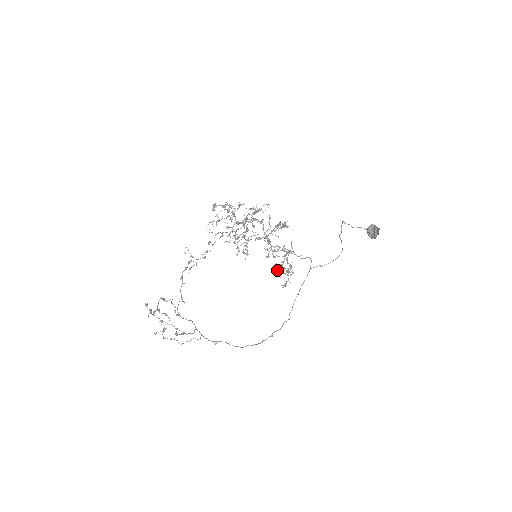
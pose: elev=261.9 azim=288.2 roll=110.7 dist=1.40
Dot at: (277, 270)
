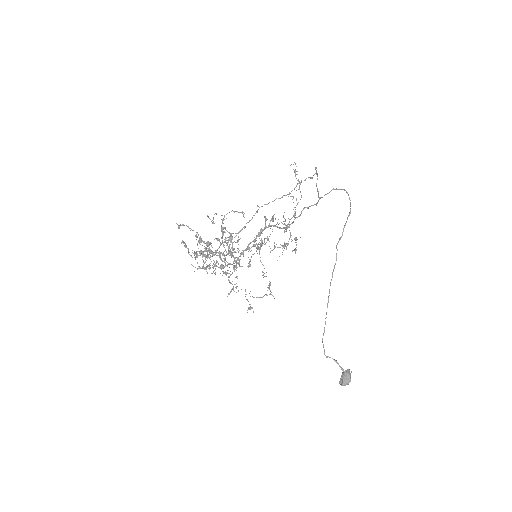
Dot at: occluded
